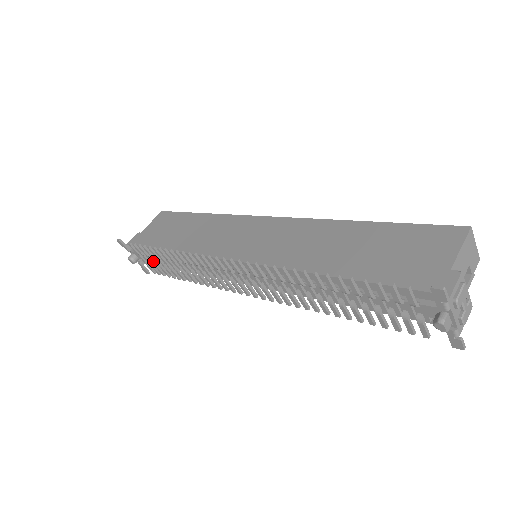
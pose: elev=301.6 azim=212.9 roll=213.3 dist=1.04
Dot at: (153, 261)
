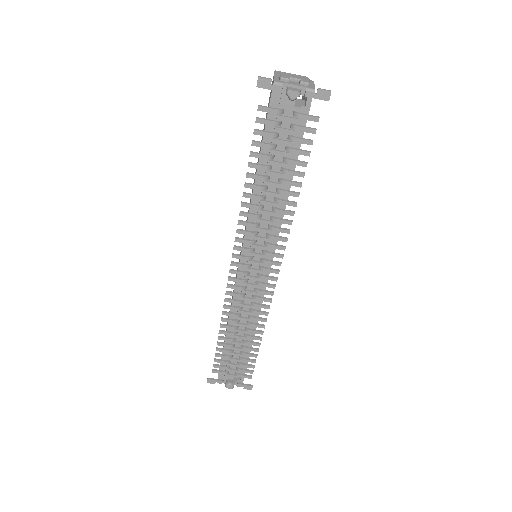
Dot at: (237, 365)
